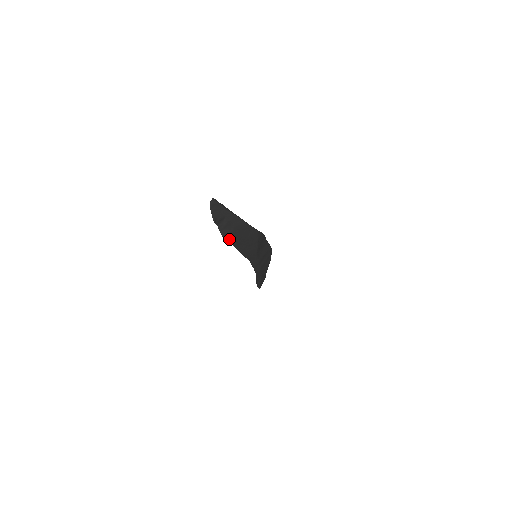
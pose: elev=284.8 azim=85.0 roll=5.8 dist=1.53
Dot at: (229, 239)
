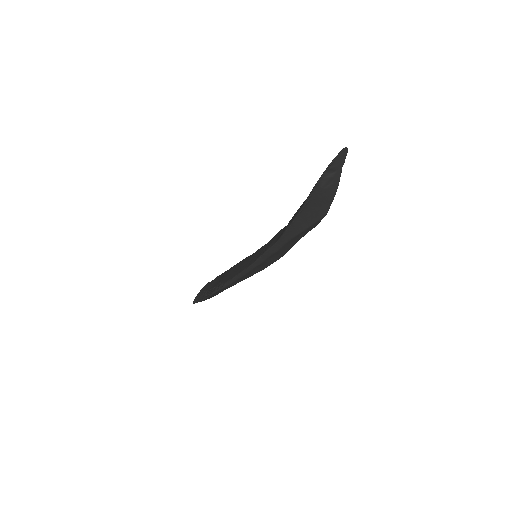
Dot at: (314, 193)
